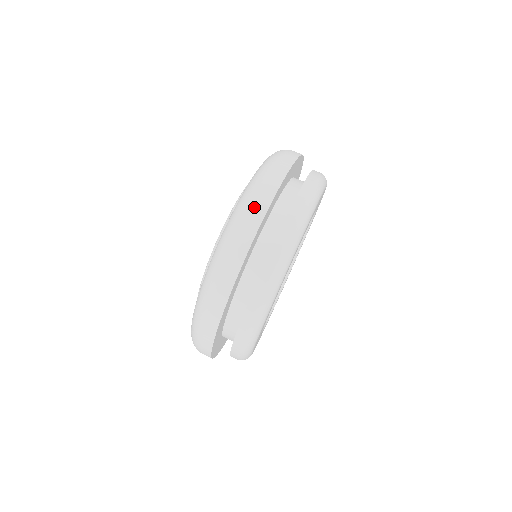
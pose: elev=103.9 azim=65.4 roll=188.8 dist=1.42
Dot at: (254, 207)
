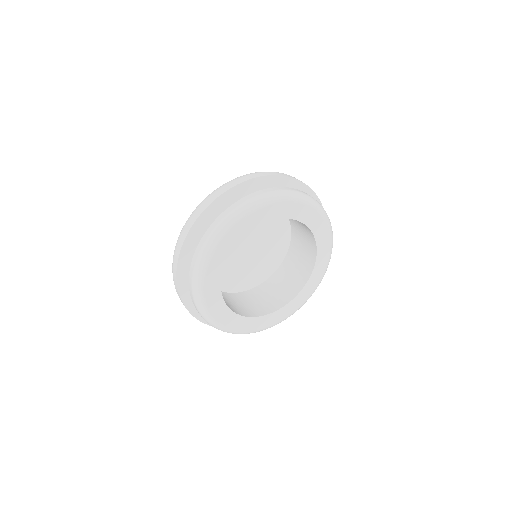
Dot at: occluded
